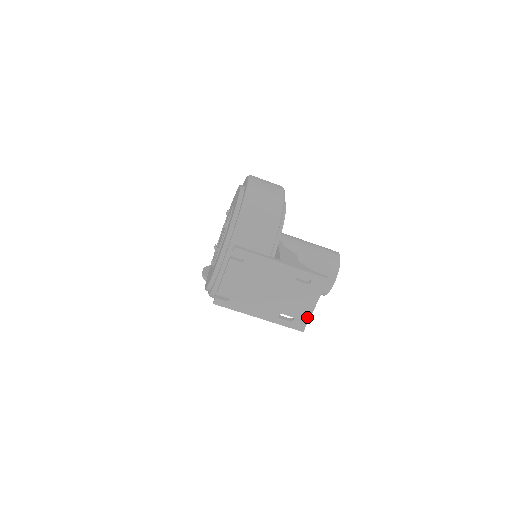
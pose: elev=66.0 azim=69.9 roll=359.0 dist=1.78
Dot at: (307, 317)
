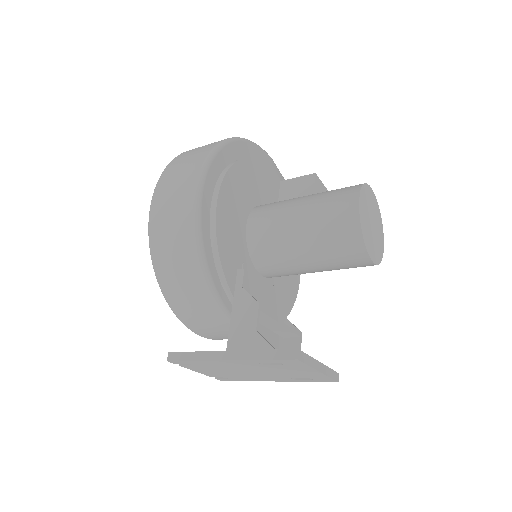
Dot at: (324, 377)
